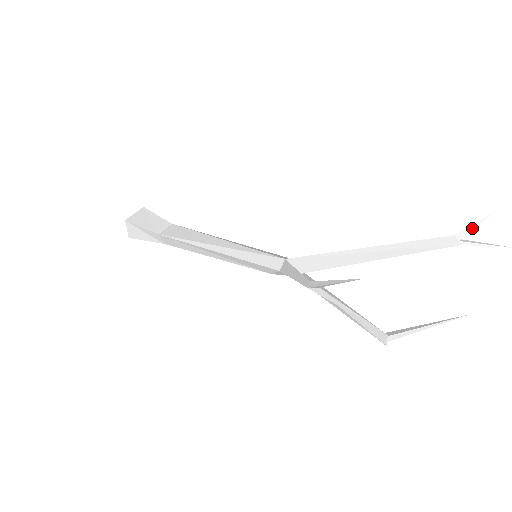
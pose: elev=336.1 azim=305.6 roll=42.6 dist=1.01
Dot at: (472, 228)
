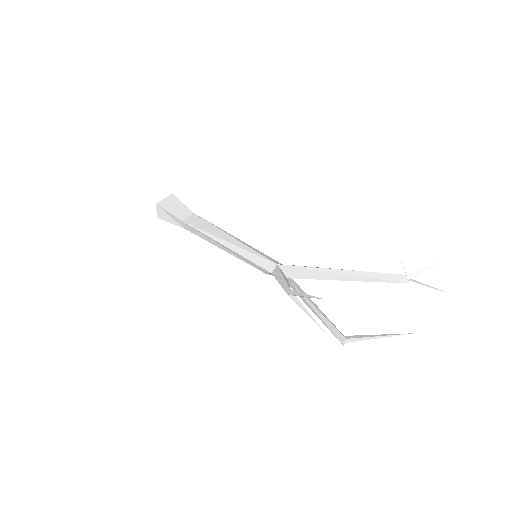
Dot at: (421, 272)
